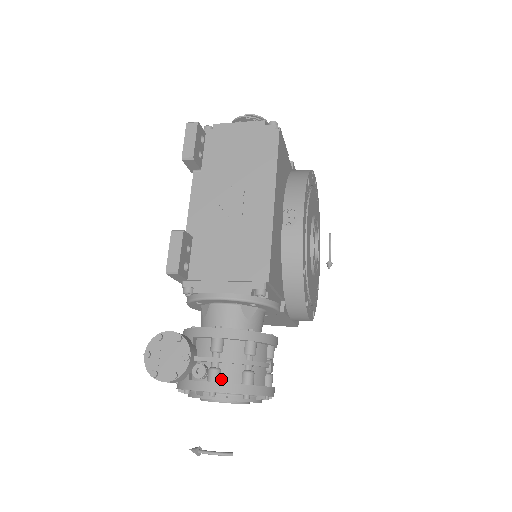
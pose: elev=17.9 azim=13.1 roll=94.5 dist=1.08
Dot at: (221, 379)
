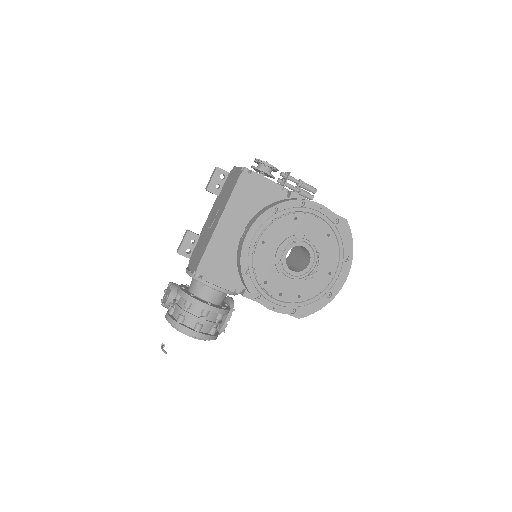
Dot at: (173, 314)
